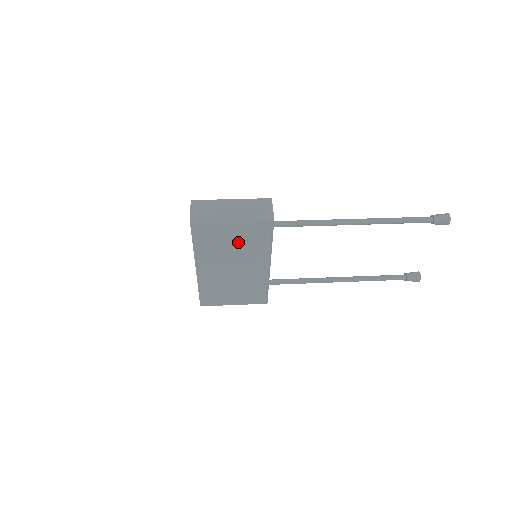
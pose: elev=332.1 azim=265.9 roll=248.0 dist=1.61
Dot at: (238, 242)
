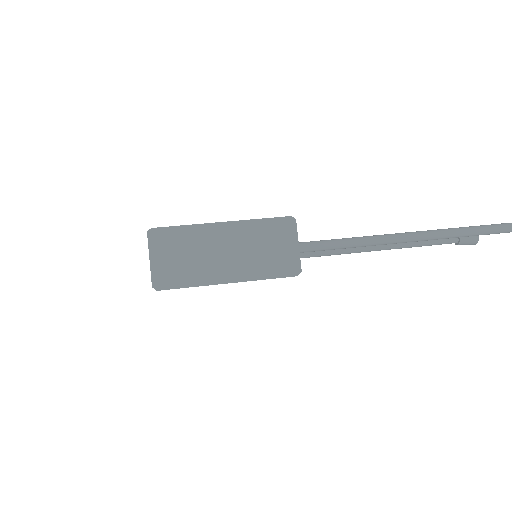
Dot at: occluded
